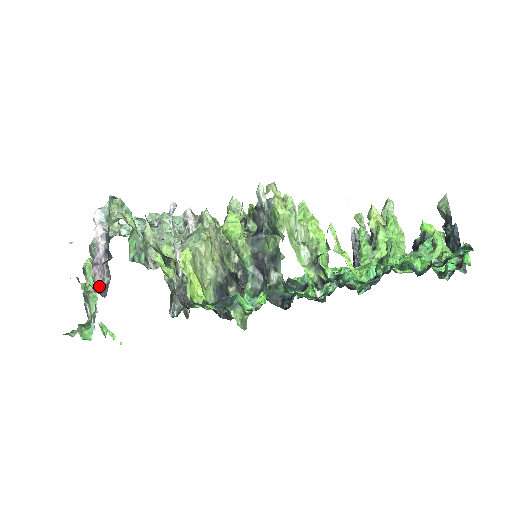
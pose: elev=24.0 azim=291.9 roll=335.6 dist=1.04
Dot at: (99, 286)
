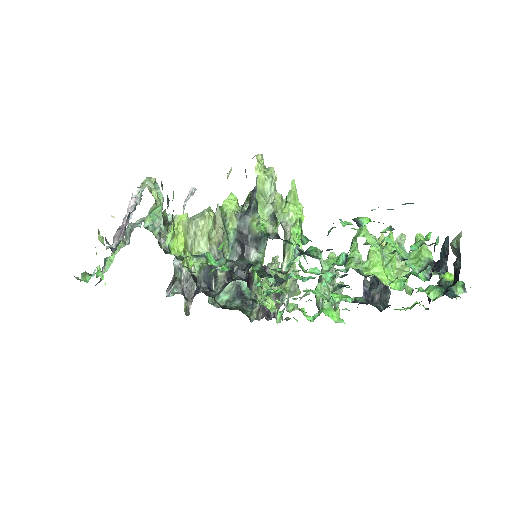
Dot at: (114, 245)
